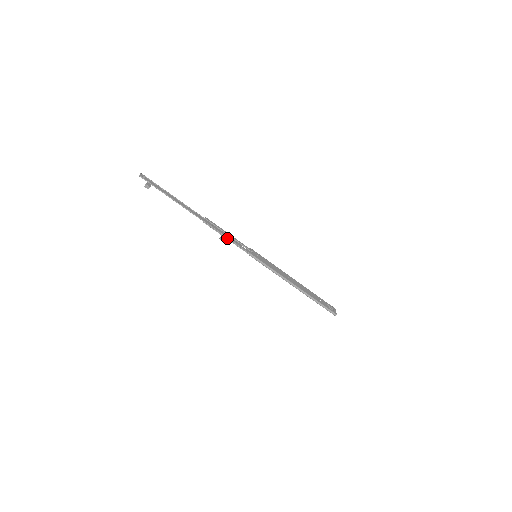
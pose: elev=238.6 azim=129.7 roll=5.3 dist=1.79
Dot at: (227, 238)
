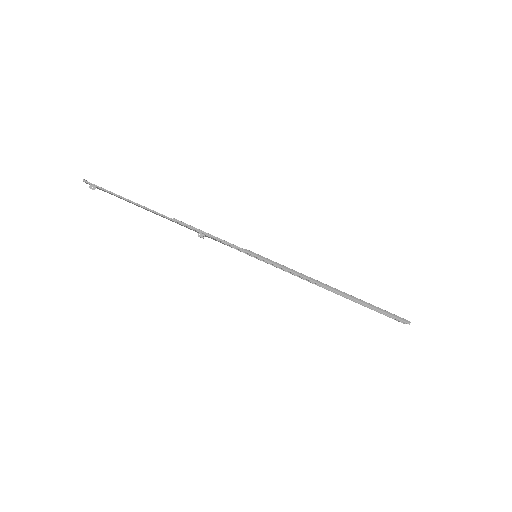
Dot at: (208, 235)
